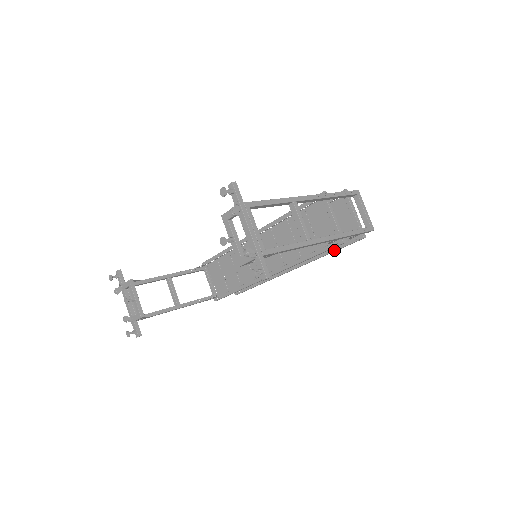
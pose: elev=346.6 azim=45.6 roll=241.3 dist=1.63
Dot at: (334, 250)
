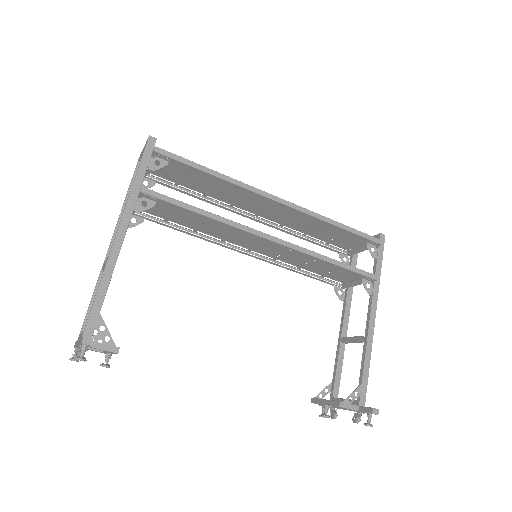
Dot at: occluded
